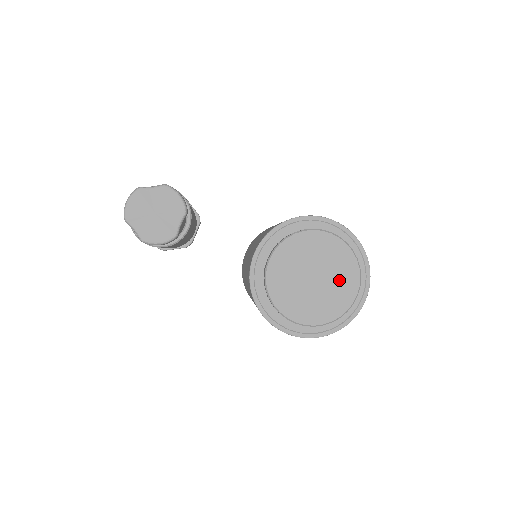
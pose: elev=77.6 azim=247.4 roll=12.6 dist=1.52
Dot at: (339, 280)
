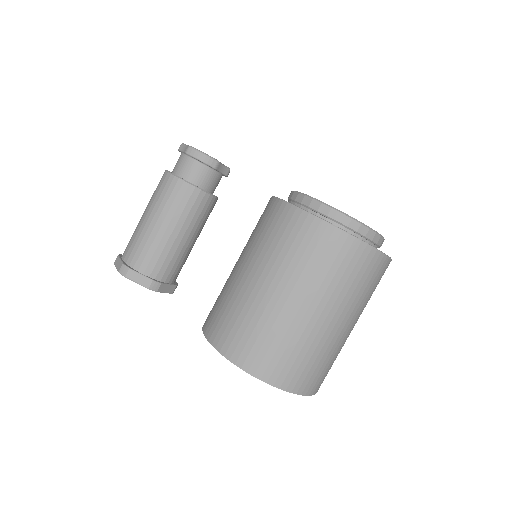
Dot at: occluded
